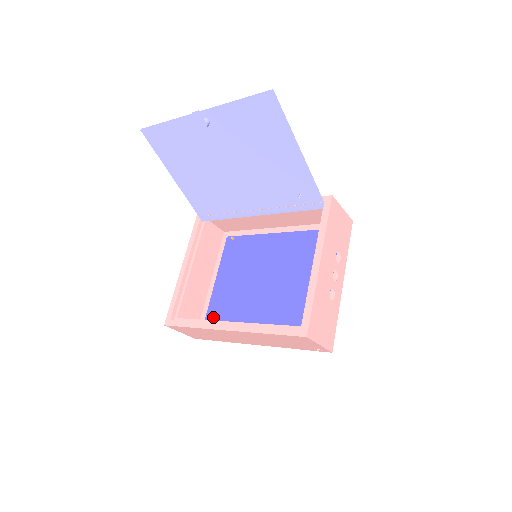
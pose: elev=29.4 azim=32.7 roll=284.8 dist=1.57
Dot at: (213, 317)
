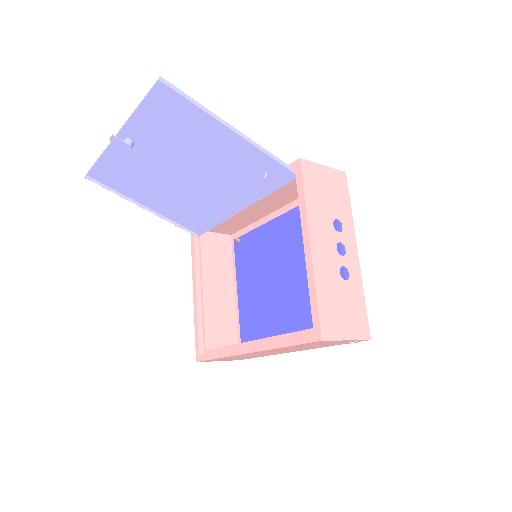
Dot at: (246, 333)
